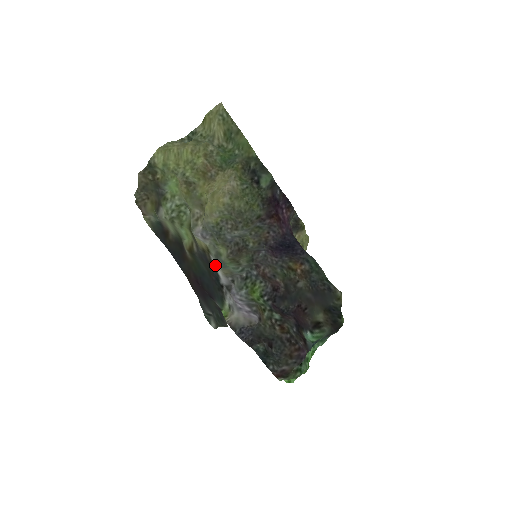
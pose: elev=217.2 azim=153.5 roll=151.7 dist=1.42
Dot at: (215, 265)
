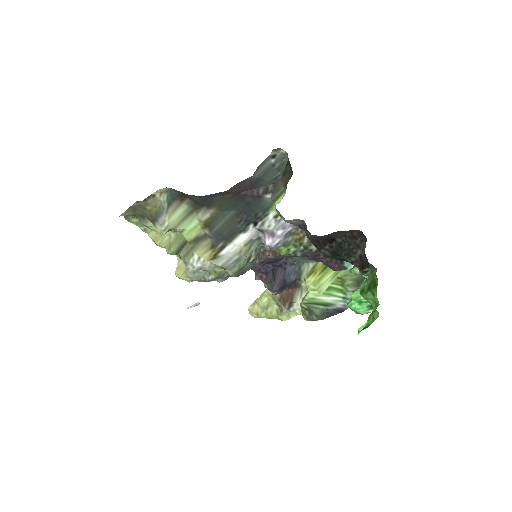
Dot at: (232, 244)
